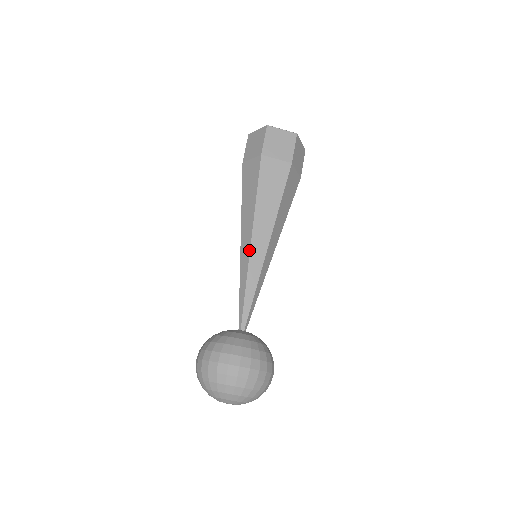
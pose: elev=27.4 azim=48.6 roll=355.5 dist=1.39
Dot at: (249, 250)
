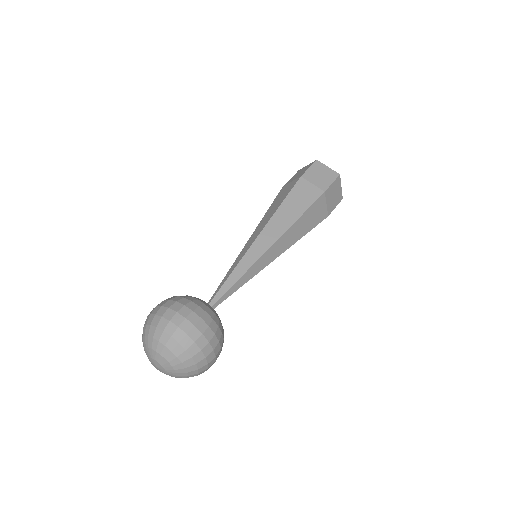
Dot at: (265, 251)
